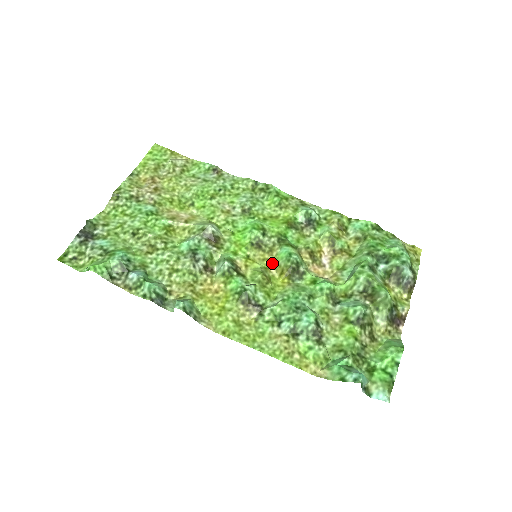
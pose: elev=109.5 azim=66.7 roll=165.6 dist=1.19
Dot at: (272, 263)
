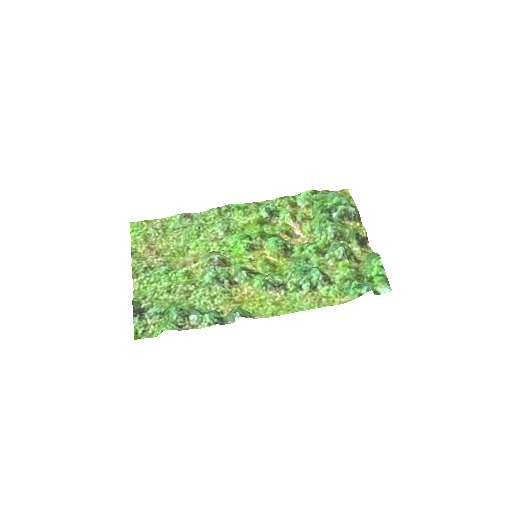
Dot at: (268, 254)
